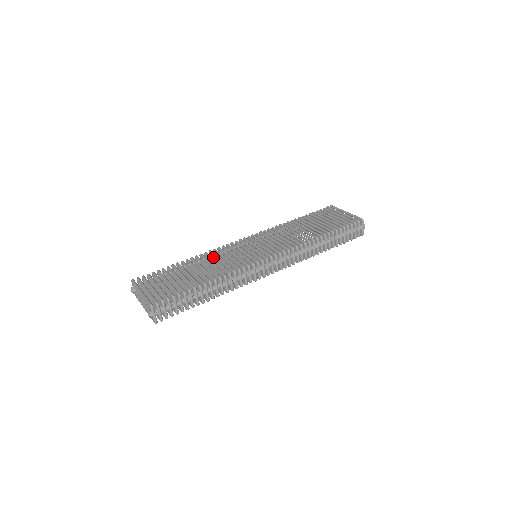
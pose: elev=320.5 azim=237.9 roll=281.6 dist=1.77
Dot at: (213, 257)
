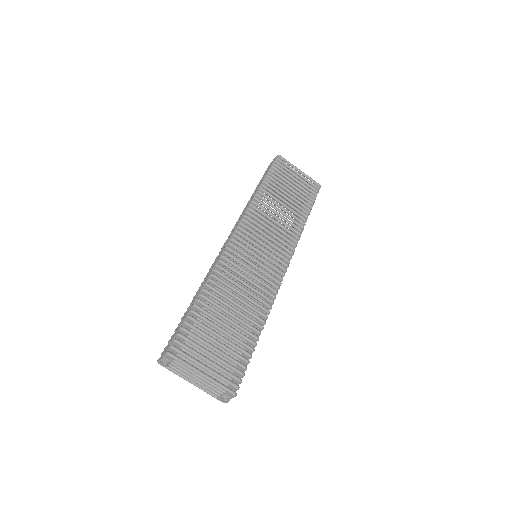
Dot at: (224, 273)
